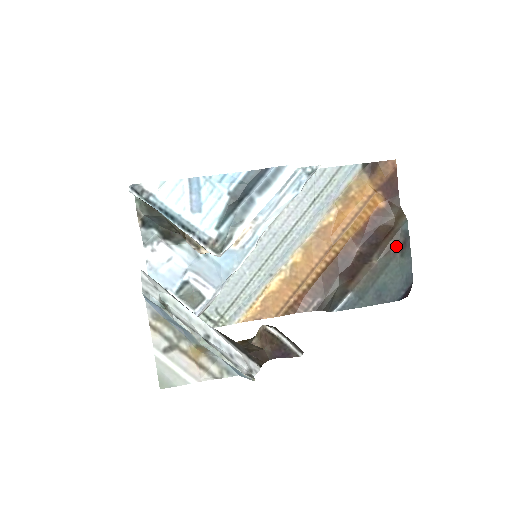
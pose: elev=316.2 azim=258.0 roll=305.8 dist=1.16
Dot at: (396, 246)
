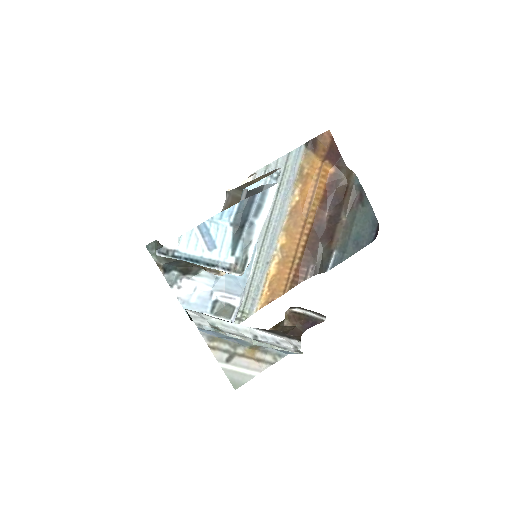
Dot at: (356, 200)
